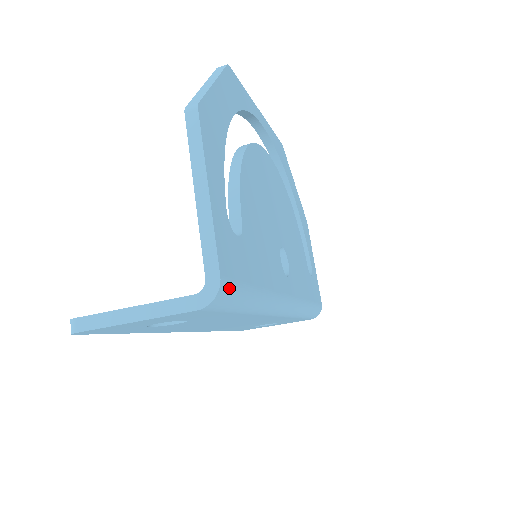
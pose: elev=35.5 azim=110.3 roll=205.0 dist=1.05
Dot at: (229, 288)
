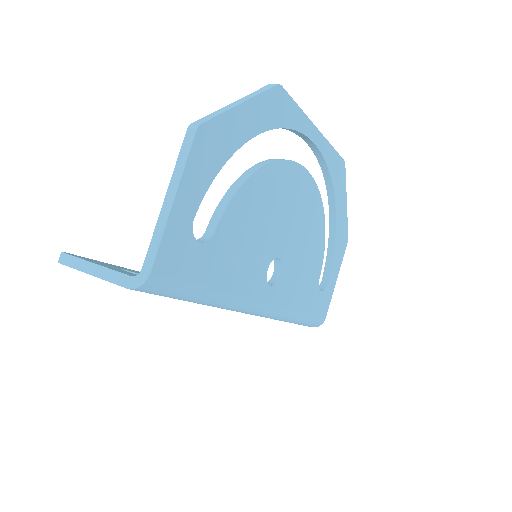
Dot at: (162, 282)
